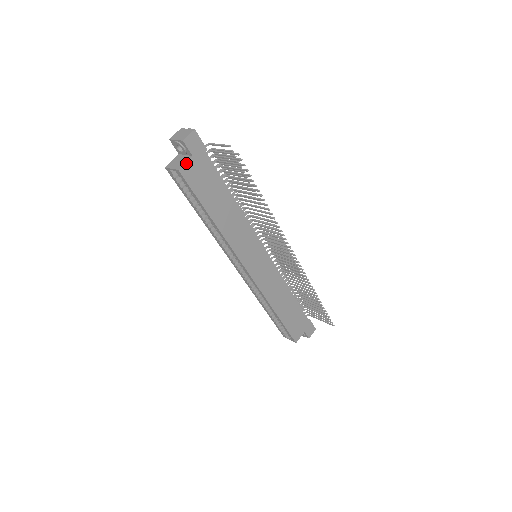
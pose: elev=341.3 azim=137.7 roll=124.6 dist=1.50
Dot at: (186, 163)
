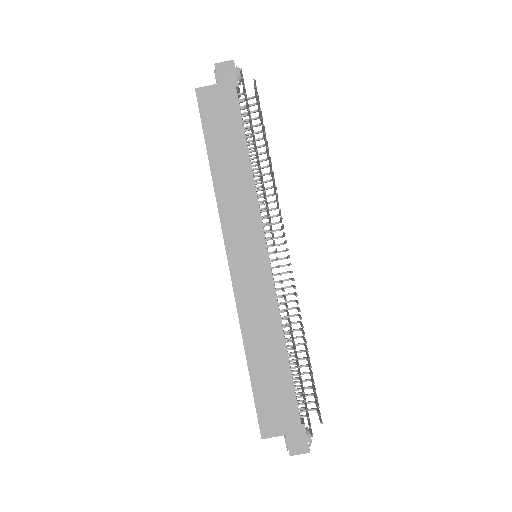
Dot at: (207, 87)
